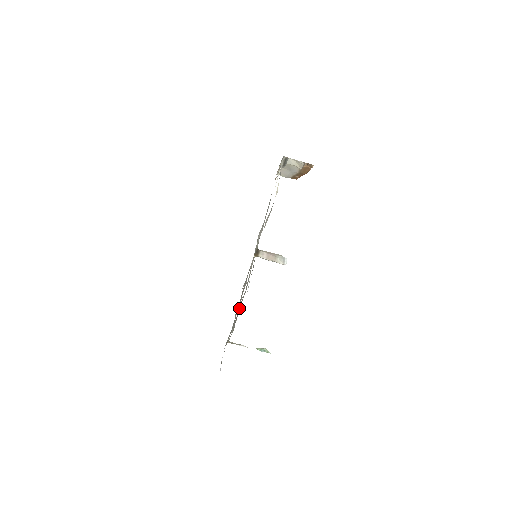
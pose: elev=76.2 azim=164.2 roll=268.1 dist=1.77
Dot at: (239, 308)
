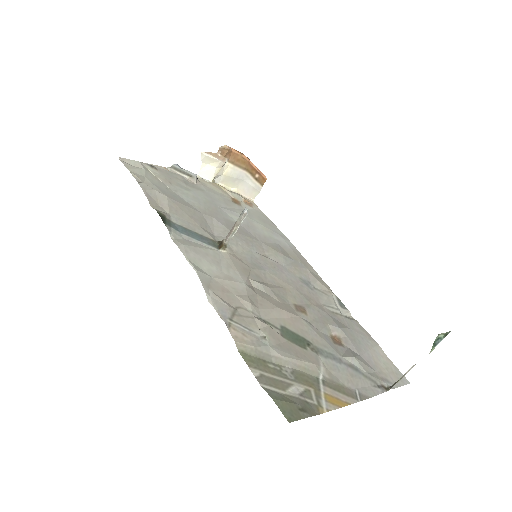
Dot at: (215, 299)
